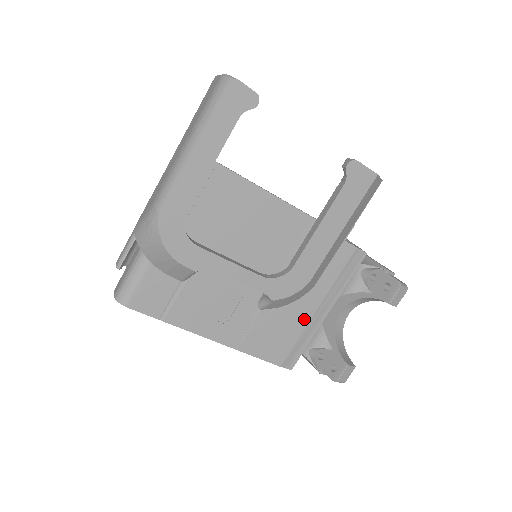
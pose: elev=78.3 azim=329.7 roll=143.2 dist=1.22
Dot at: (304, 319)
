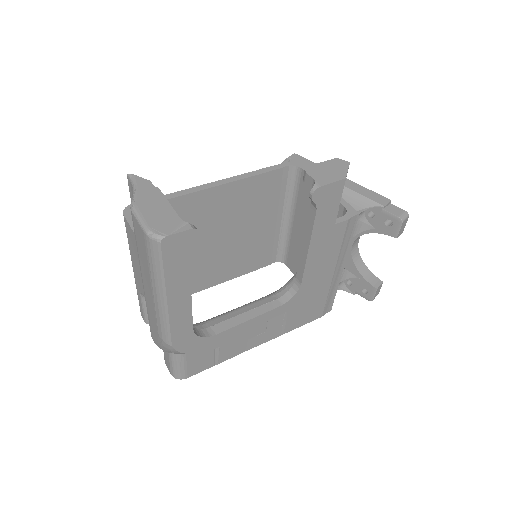
Dot at: (326, 286)
